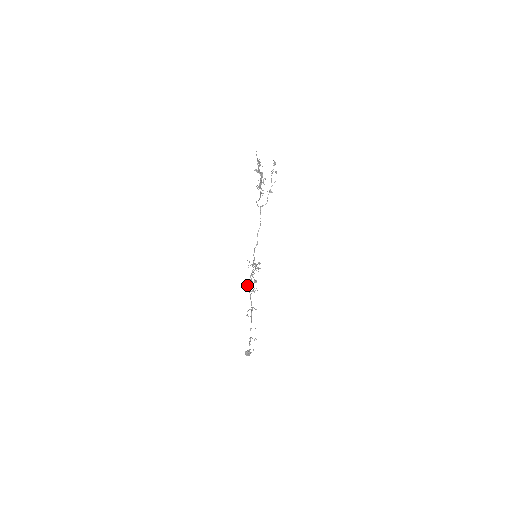
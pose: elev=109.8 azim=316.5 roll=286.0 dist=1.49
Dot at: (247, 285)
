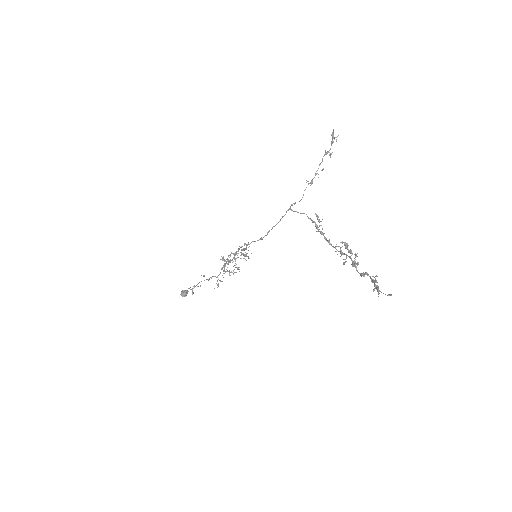
Dot at: occluded
